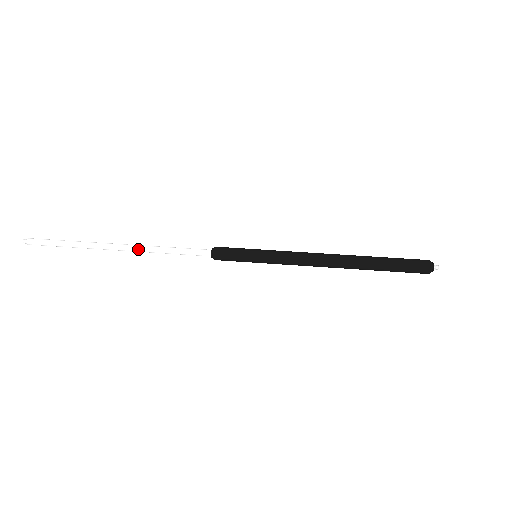
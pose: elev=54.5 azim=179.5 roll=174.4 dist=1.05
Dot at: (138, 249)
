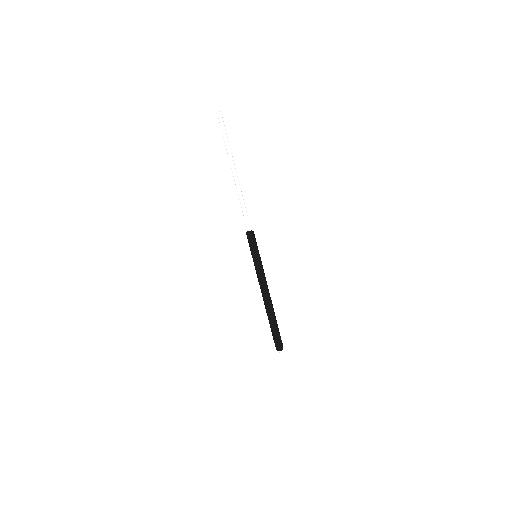
Dot at: (238, 187)
